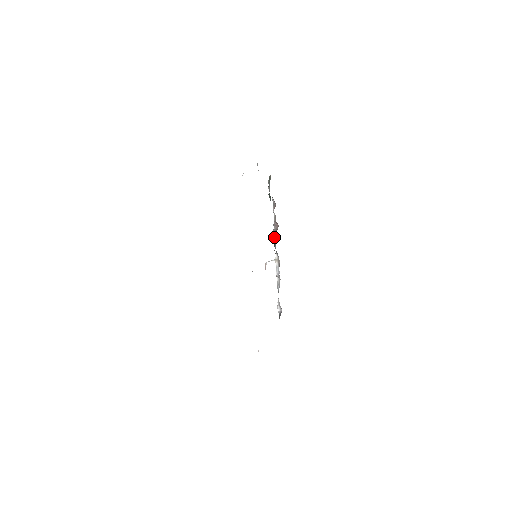
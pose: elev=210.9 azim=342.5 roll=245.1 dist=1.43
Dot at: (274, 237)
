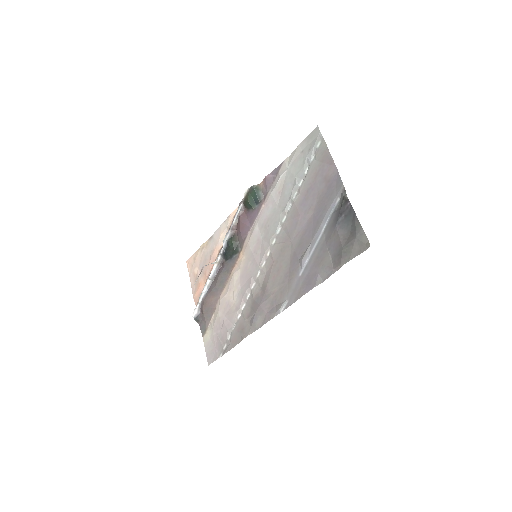
Dot at: (232, 240)
